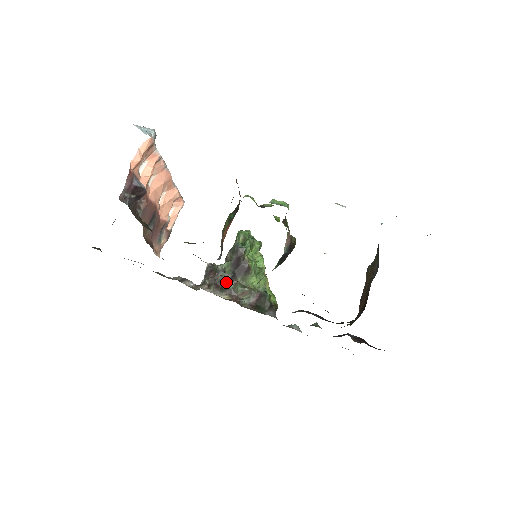
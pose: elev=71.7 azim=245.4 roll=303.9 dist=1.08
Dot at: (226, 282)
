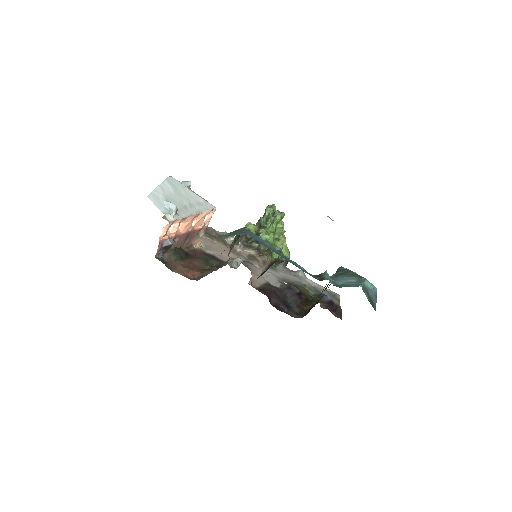
Dot at: (237, 267)
